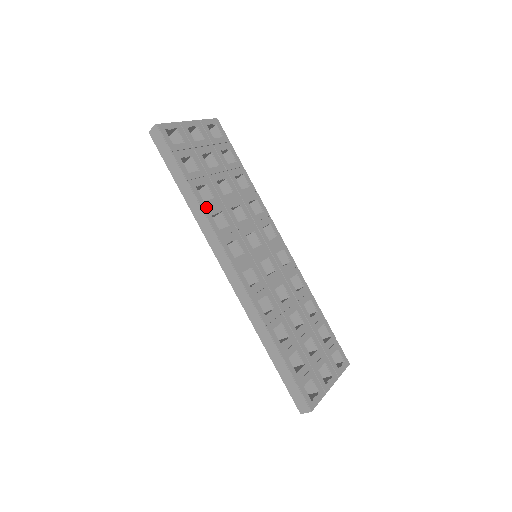
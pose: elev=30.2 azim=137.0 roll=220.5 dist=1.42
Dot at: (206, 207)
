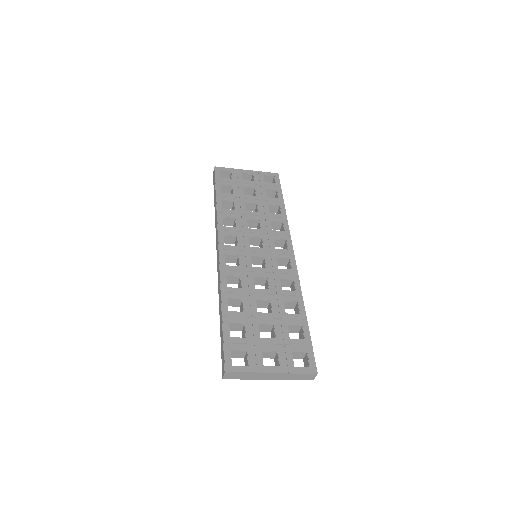
Dot at: (221, 212)
